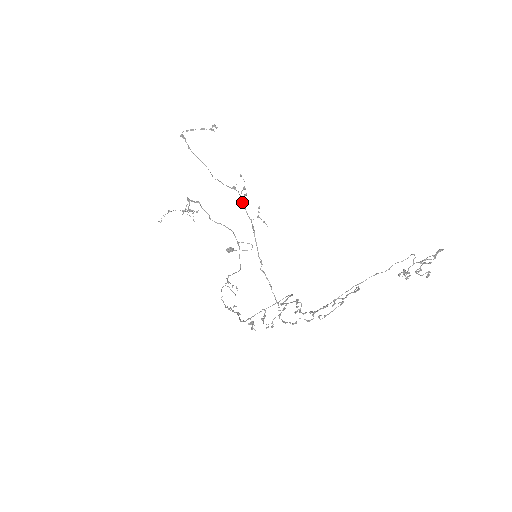
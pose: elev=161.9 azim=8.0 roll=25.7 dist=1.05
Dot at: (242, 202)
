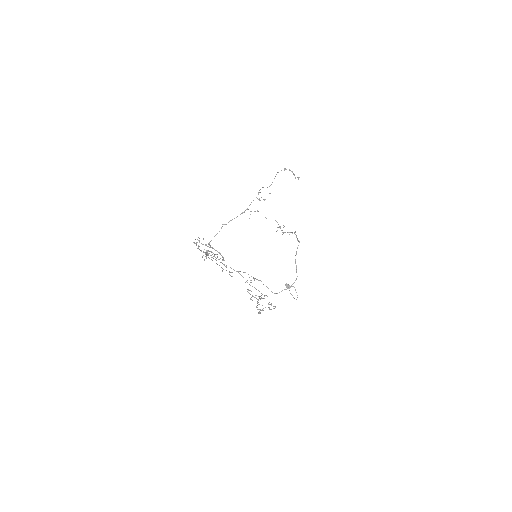
Dot at: occluded
